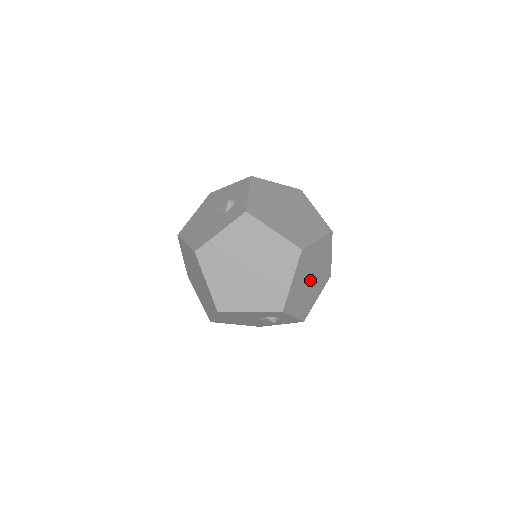
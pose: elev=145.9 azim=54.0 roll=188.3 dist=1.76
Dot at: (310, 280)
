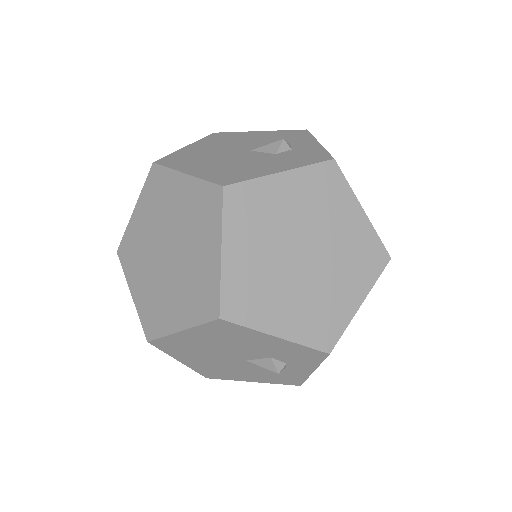
Dot at: occluded
